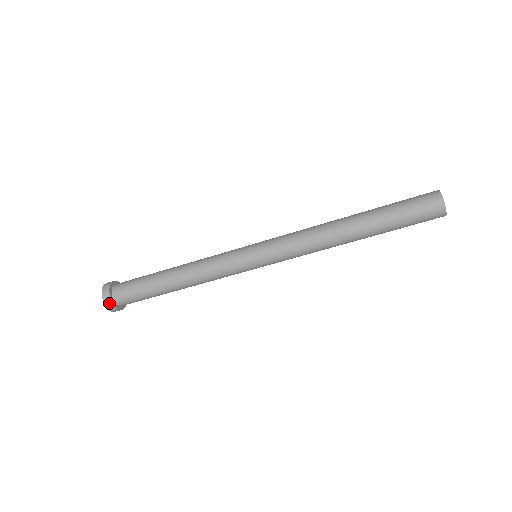
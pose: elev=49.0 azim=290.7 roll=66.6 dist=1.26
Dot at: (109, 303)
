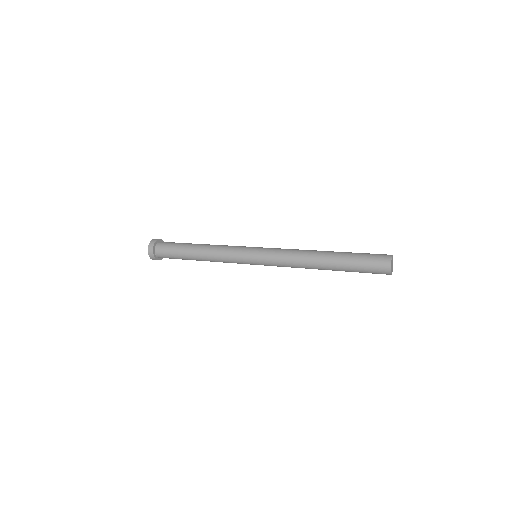
Dot at: (152, 256)
